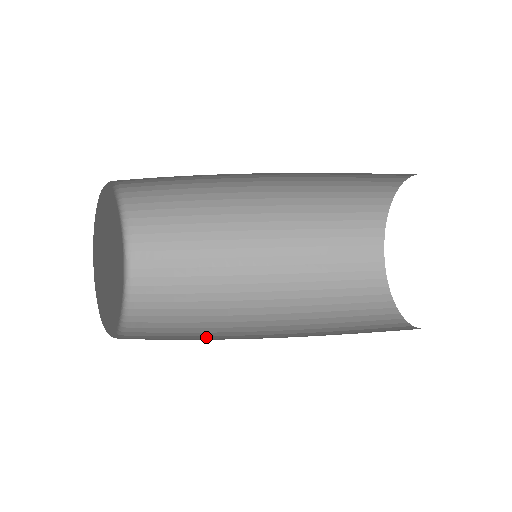
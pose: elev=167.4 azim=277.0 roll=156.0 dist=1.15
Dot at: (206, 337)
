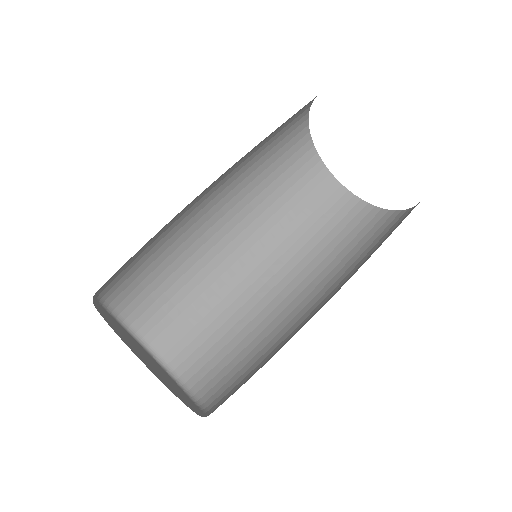
Dot at: (233, 321)
